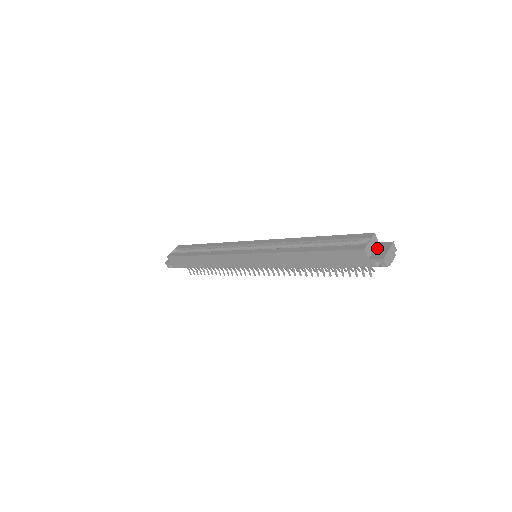
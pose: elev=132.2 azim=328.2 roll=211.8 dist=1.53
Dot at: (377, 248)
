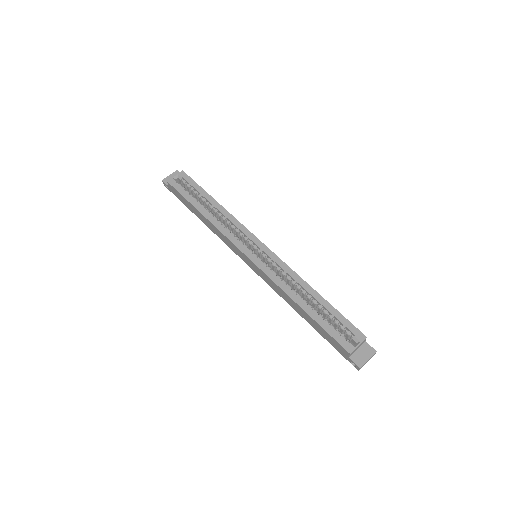
Dot at: (361, 349)
